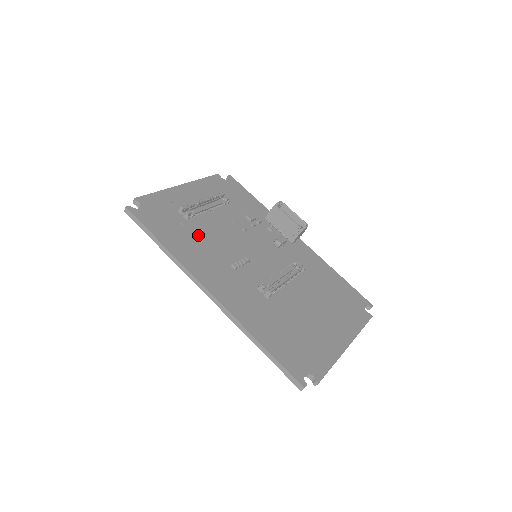
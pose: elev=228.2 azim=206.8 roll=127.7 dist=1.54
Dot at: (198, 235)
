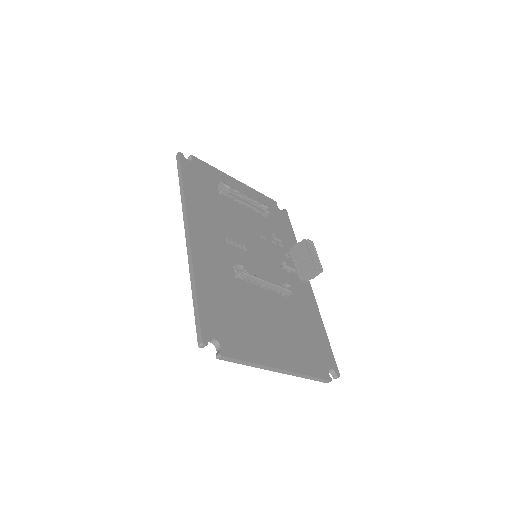
Dot at: (218, 206)
